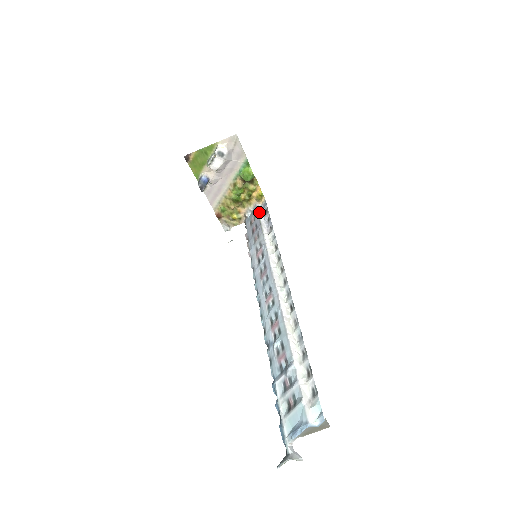
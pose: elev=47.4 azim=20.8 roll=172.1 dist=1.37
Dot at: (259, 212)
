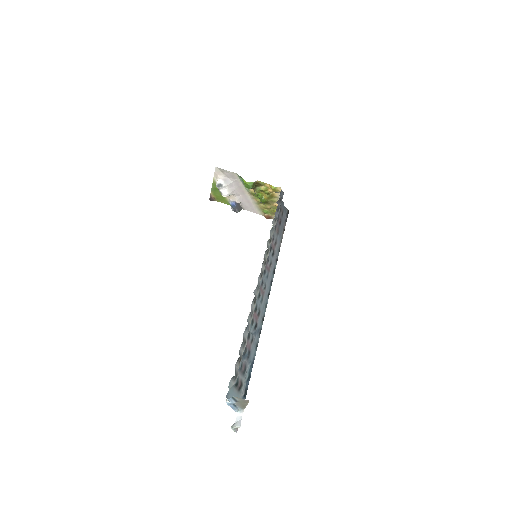
Dot at: occluded
